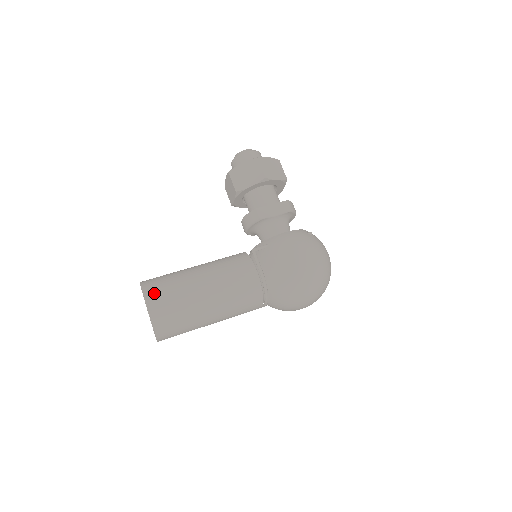
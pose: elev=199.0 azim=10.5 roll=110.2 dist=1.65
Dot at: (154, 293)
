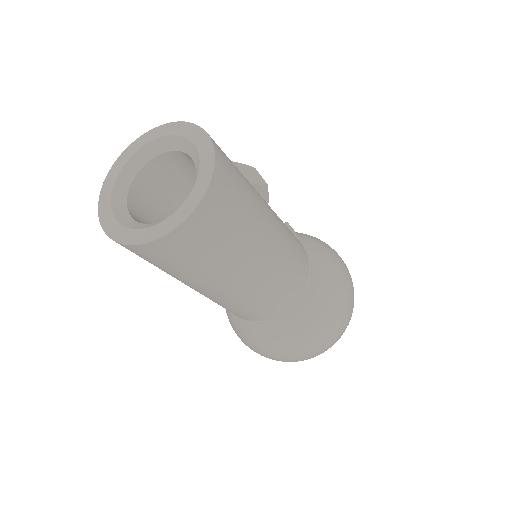
Dot at: occluded
